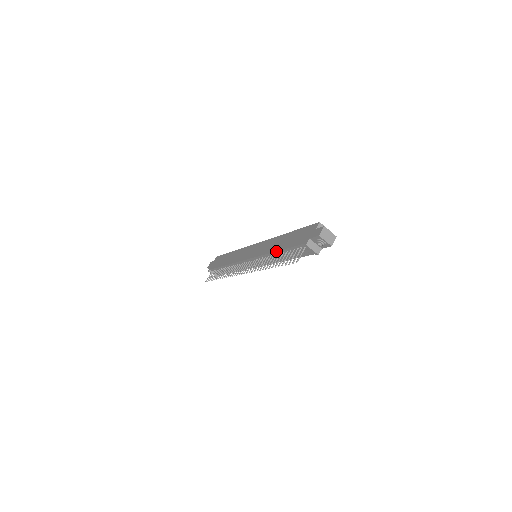
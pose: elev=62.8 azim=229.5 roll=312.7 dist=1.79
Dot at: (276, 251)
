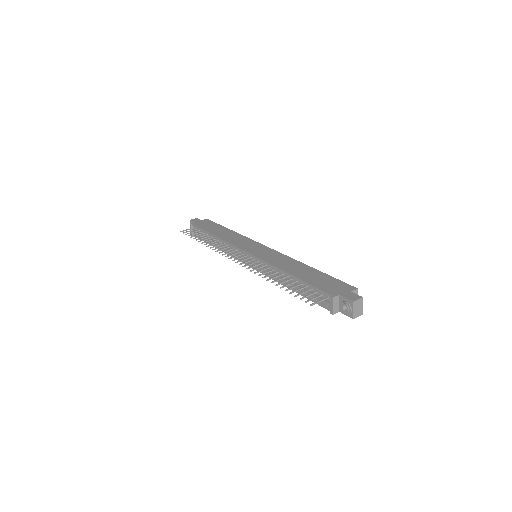
Dot at: (290, 274)
